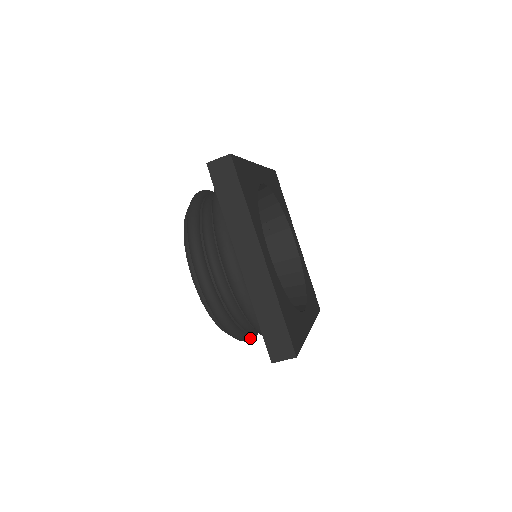
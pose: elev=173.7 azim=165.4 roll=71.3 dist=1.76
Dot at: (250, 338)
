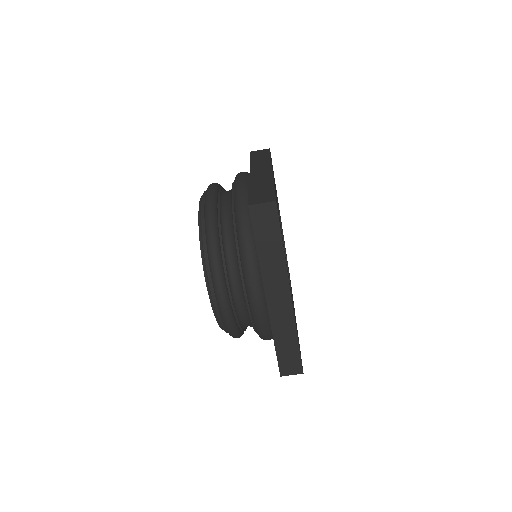
Dot at: occluded
